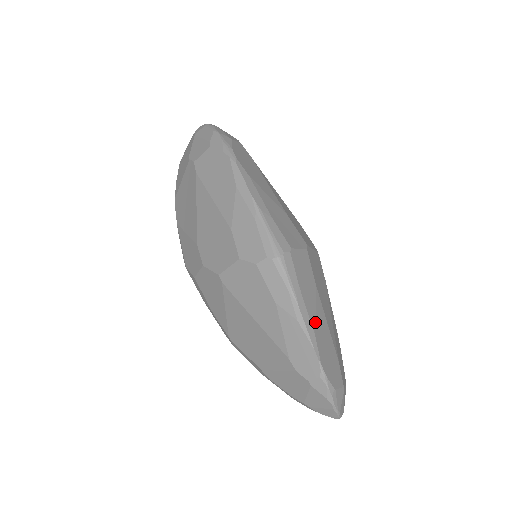
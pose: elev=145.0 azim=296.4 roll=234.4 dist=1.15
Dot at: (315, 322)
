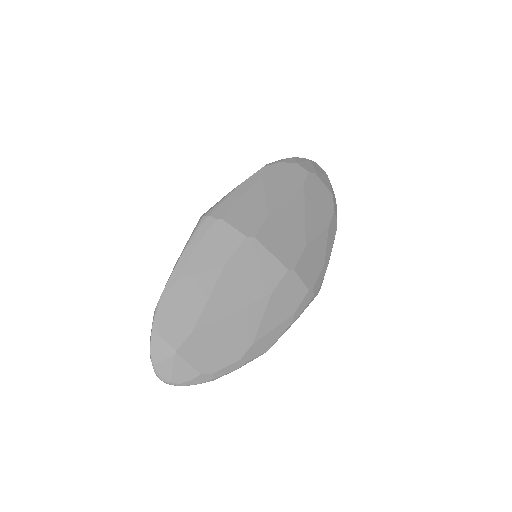
Dot at: (189, 276)
